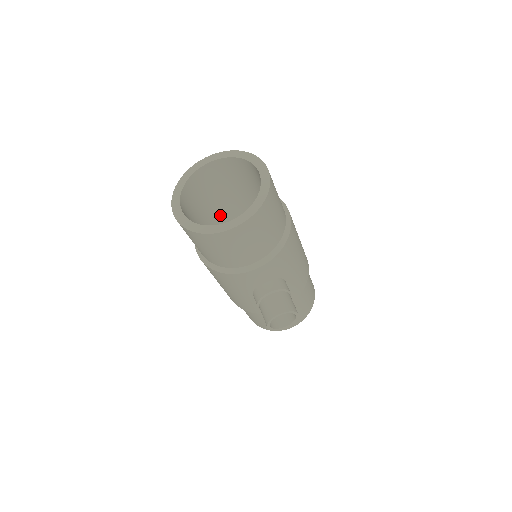
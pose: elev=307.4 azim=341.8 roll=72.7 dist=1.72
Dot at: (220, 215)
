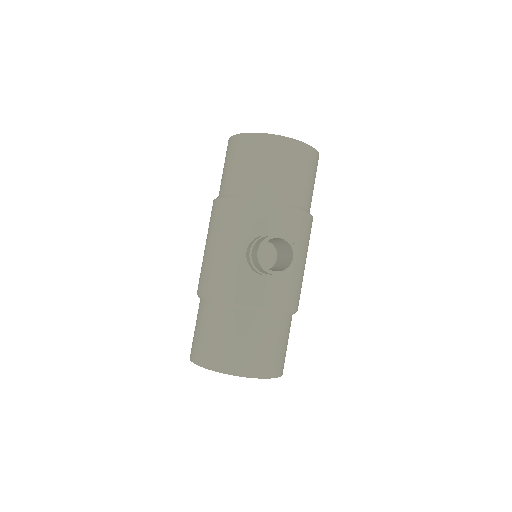
Dot at: occluded
